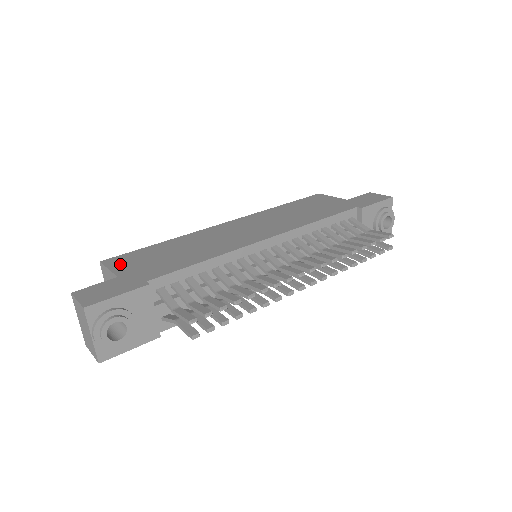
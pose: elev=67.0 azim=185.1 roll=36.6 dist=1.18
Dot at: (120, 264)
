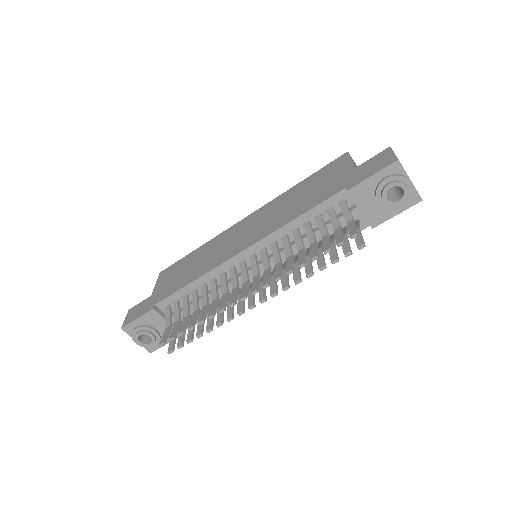
Dot at: (162, 279)
